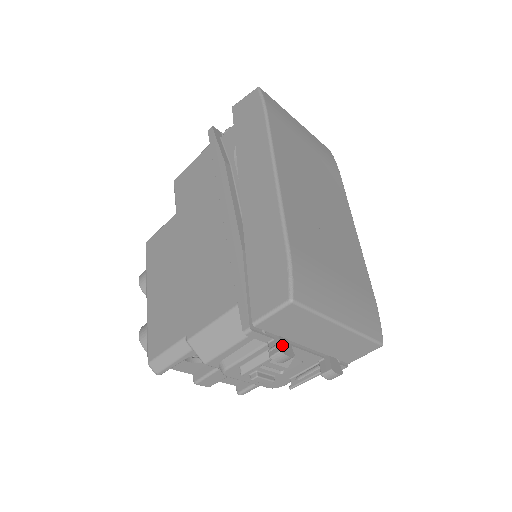
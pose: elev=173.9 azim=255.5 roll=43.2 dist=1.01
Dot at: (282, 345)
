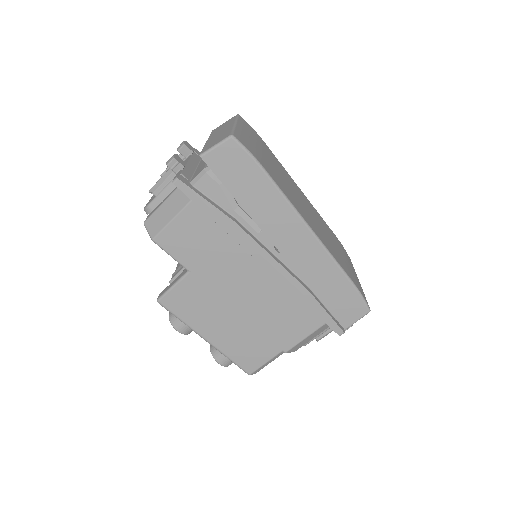
Dot at: occluded
